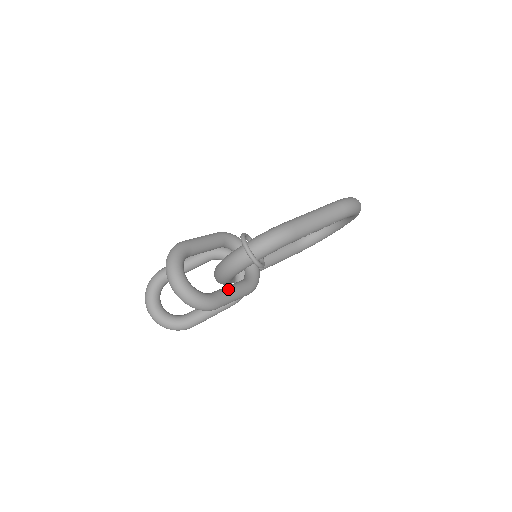
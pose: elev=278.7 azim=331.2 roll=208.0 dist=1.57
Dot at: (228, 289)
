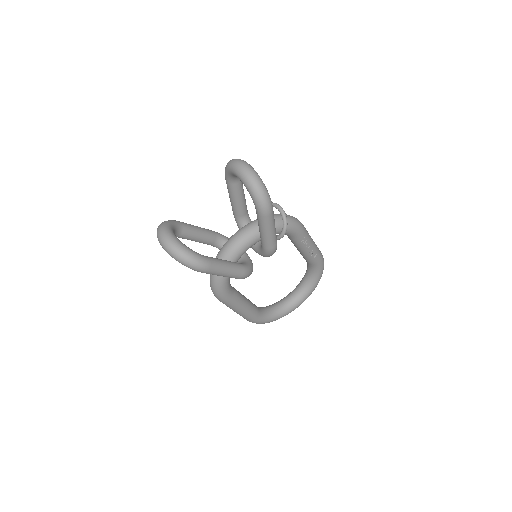
Dot at: occluded
